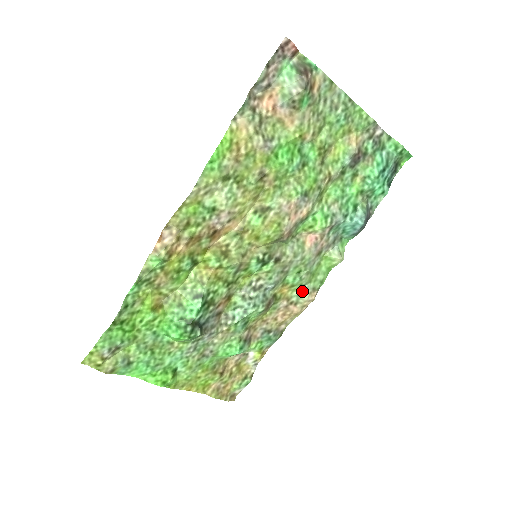
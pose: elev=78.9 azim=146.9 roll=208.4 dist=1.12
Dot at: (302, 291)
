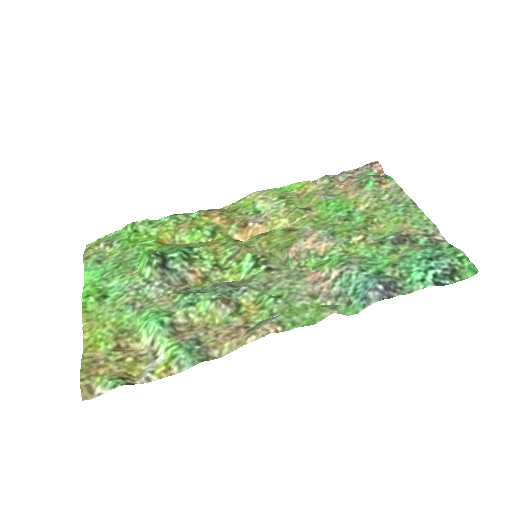
Dot at: (267, 320)
